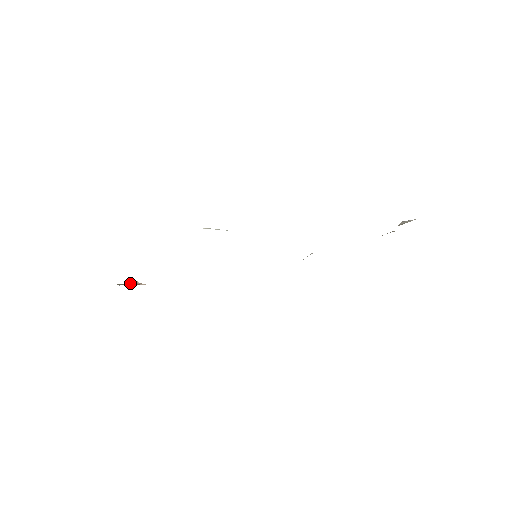
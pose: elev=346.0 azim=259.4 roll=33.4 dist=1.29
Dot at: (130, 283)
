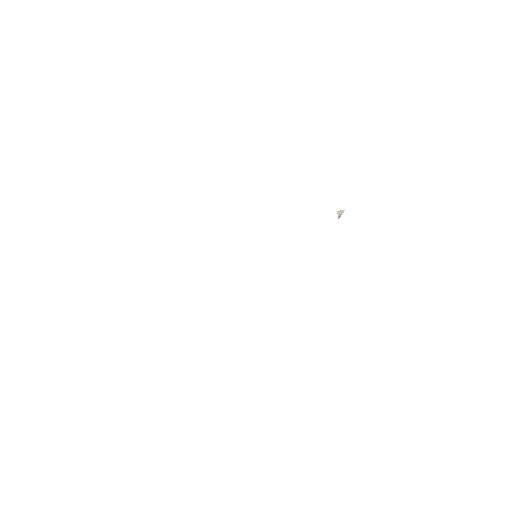
Dot at: occluded
